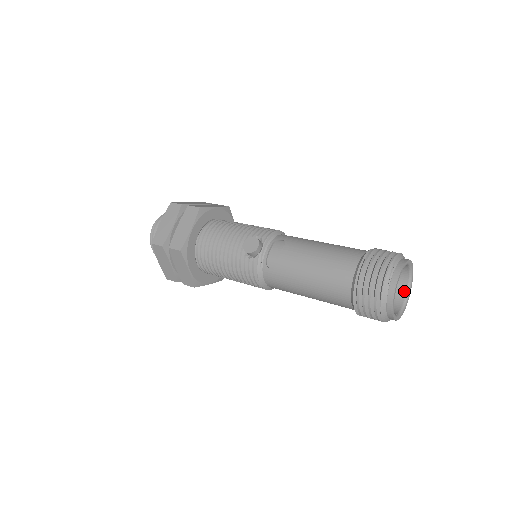
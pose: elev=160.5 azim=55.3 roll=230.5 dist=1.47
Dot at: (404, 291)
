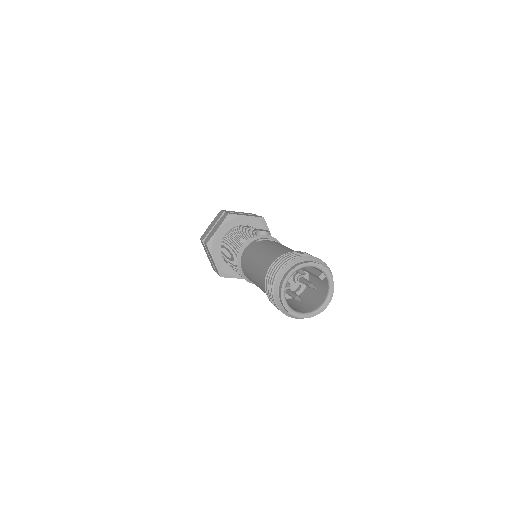
Dot at: (308, 311)
